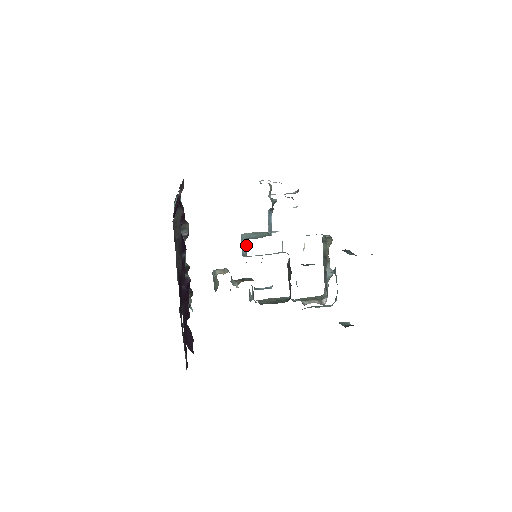
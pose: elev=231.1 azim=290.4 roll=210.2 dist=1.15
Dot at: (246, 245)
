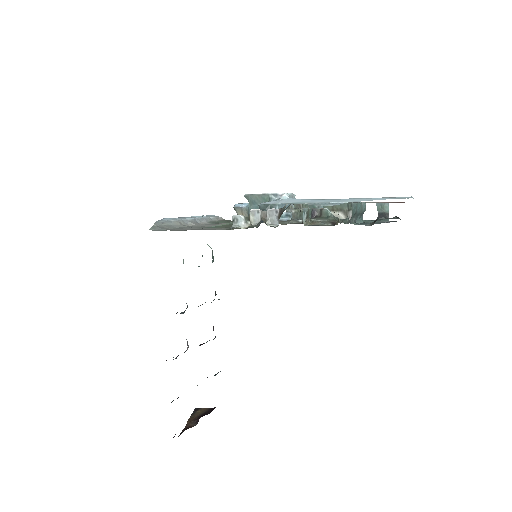
Dot at: occluded
